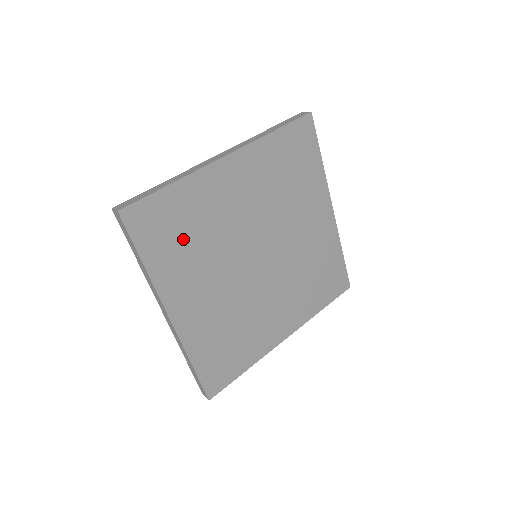
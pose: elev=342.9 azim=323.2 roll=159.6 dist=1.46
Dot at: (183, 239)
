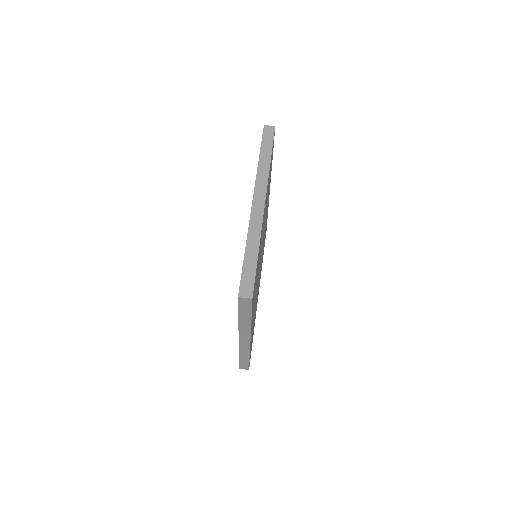
Dot at: occluded
